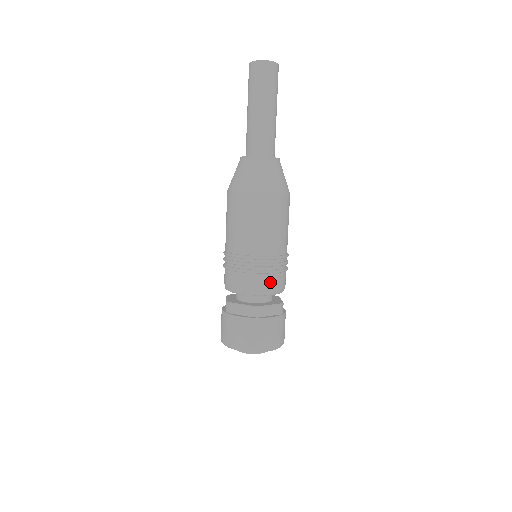
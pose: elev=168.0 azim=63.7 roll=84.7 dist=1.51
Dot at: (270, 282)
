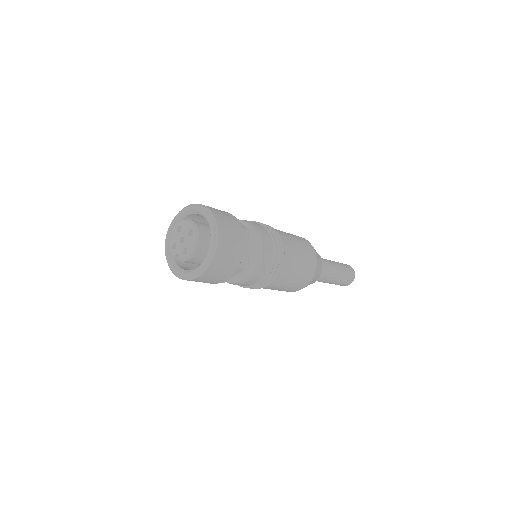
Dot at: (255, 224)
